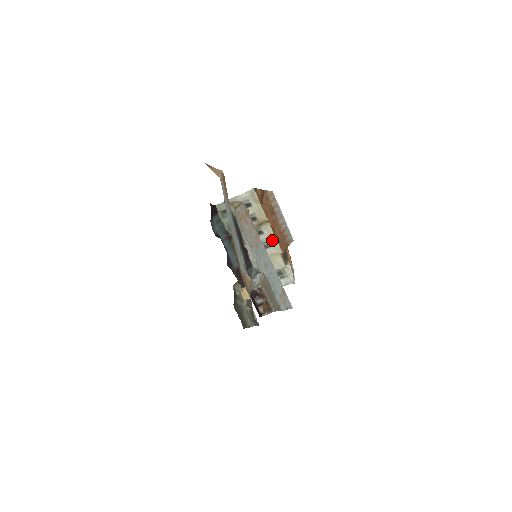
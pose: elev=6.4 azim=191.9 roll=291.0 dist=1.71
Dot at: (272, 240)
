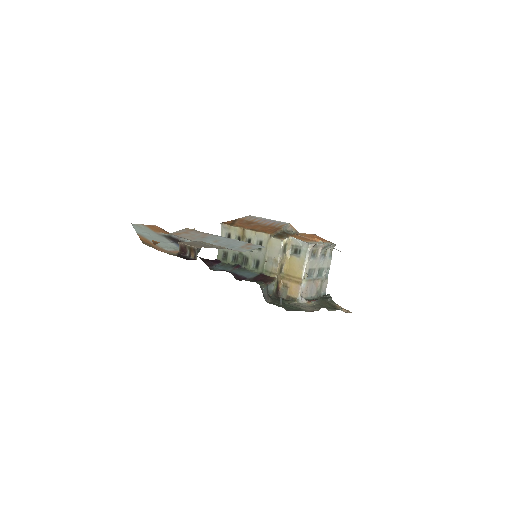
Dot at: (258, 236)
